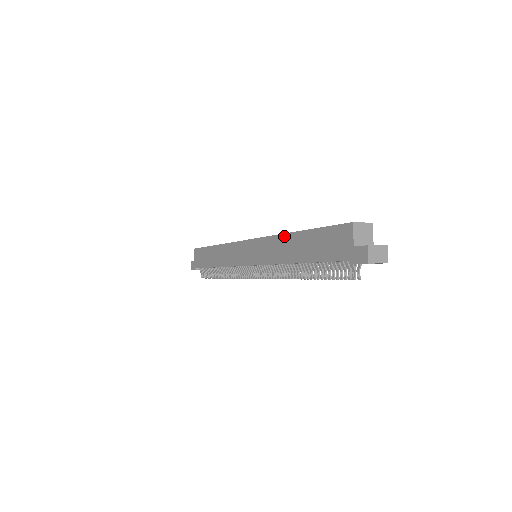
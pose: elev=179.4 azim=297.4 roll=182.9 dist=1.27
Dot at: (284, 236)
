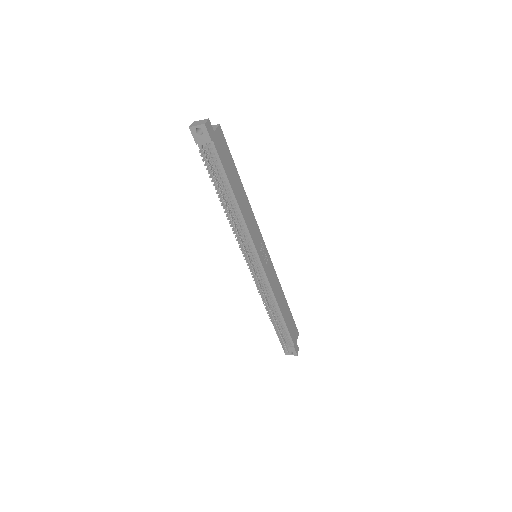
Dot at: occluded
